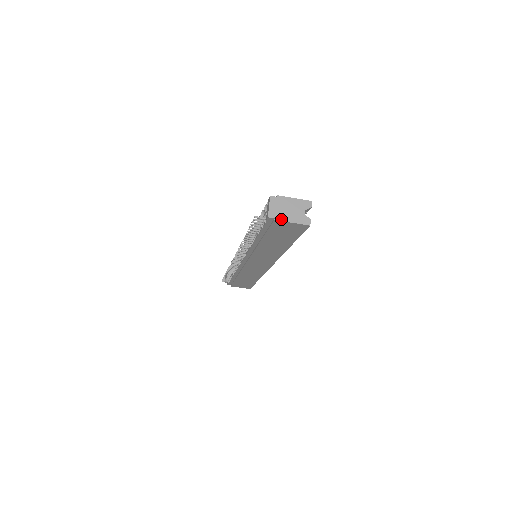
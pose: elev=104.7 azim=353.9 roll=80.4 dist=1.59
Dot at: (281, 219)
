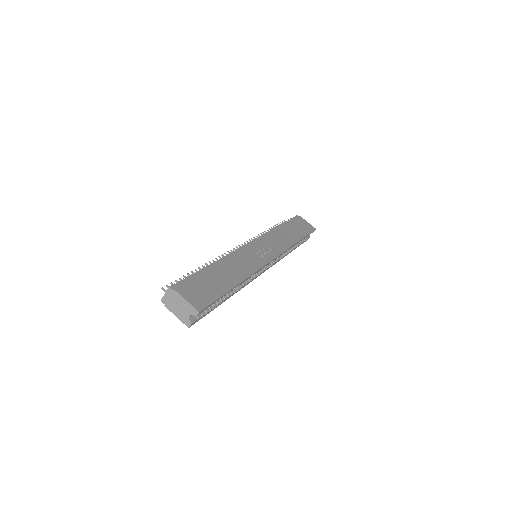
Dot at: (169, 309)
